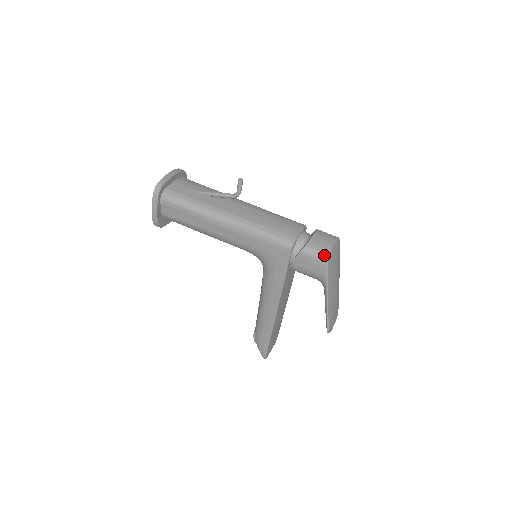
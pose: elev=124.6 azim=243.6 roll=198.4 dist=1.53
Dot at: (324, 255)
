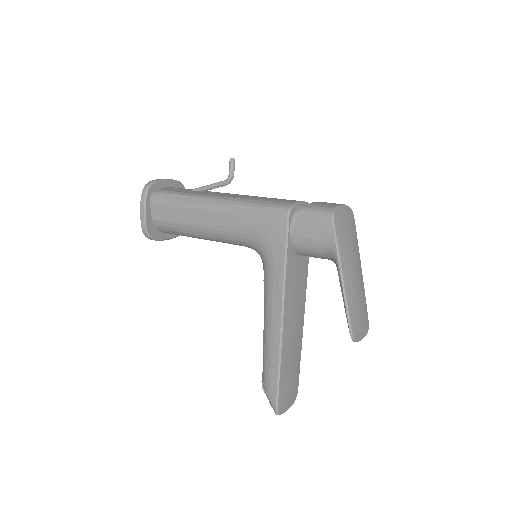
Dot at: (328, 211)
